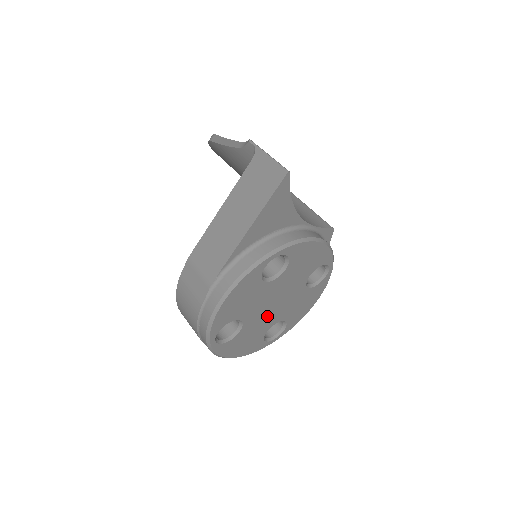
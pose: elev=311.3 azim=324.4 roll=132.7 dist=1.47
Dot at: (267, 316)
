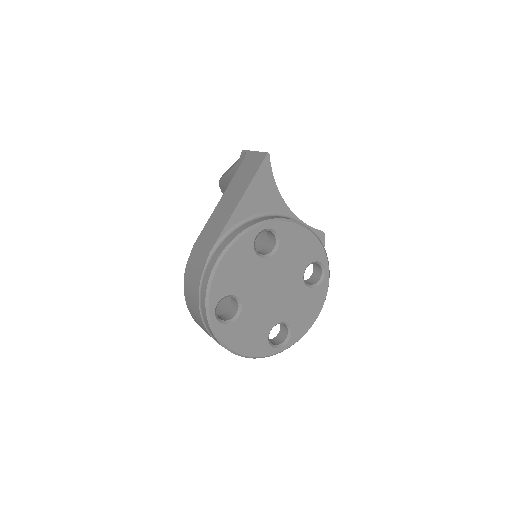
Dot at: (267, 307)
